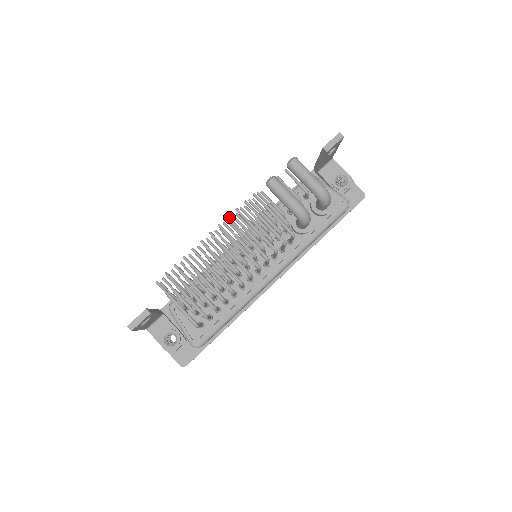
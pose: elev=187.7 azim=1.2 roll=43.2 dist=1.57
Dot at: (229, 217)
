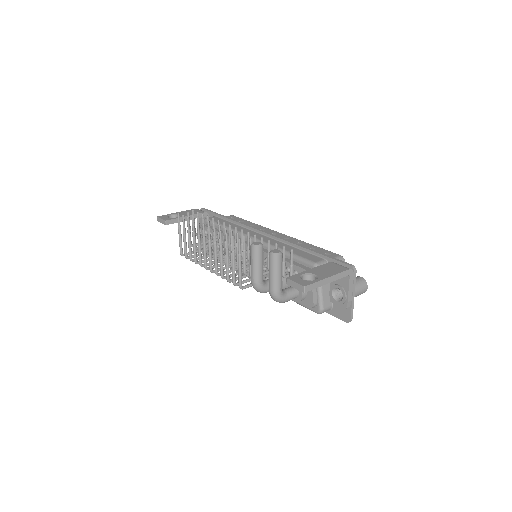
Dot at: (220, 233)
